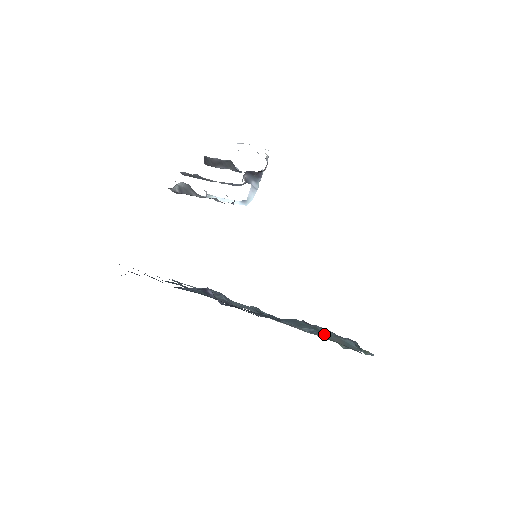
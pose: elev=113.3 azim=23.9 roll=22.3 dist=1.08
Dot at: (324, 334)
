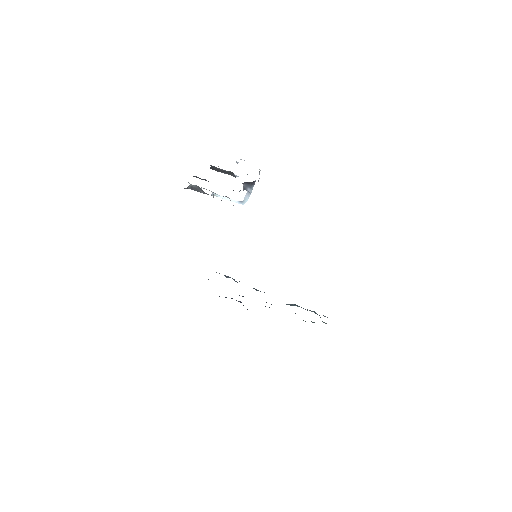
Dot at: occluded
